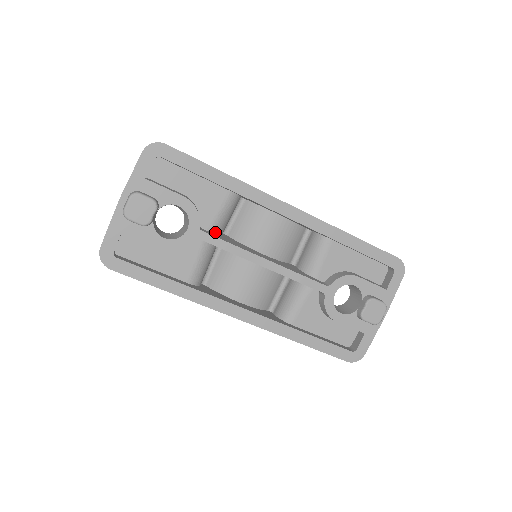
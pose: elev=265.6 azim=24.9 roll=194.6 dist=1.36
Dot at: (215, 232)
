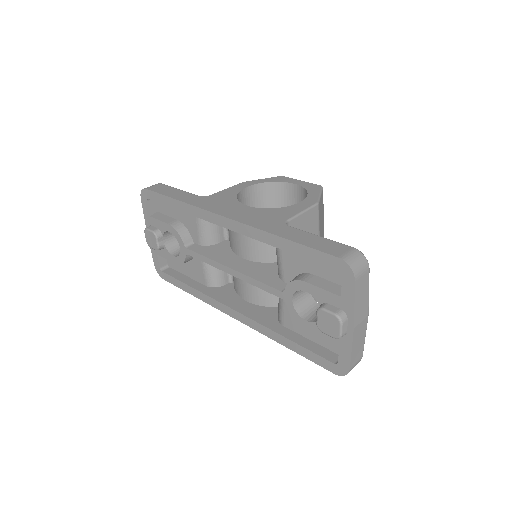
Dot at: (205, 244)
